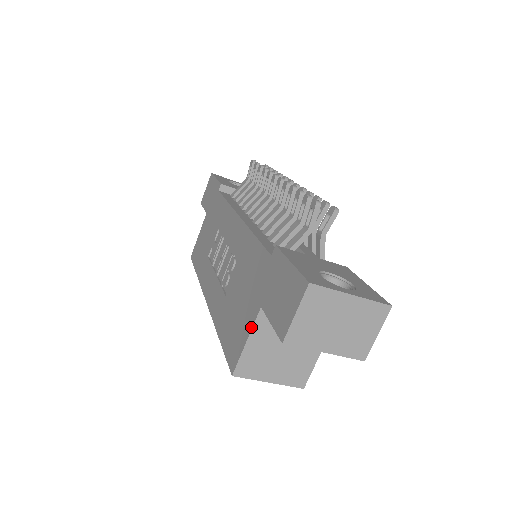
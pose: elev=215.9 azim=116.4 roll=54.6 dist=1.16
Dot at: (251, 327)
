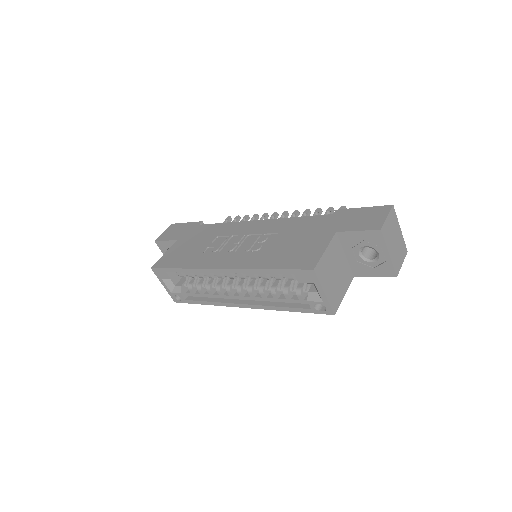
Dot at: (328, 242)
